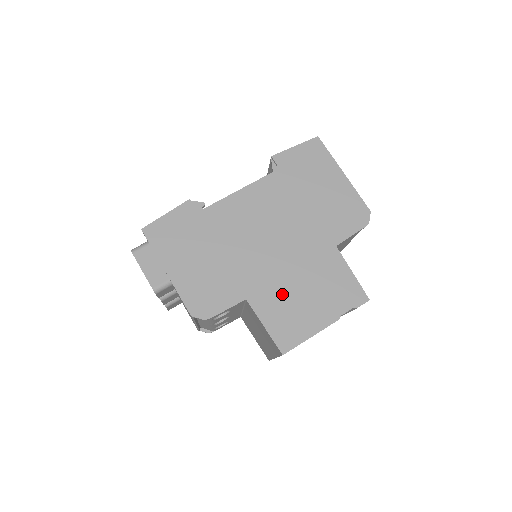
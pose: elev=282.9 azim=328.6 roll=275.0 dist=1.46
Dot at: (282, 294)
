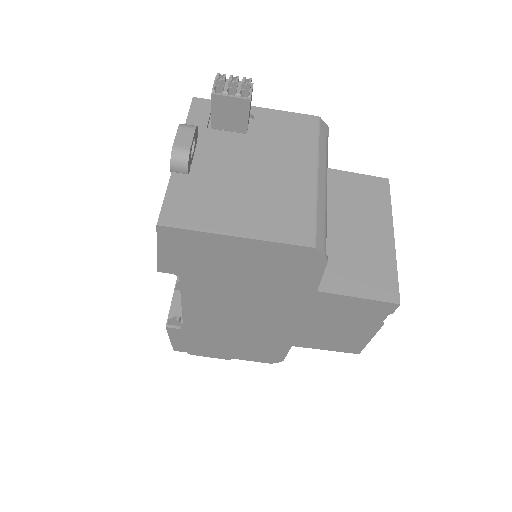
Dot at: (314, 334)
